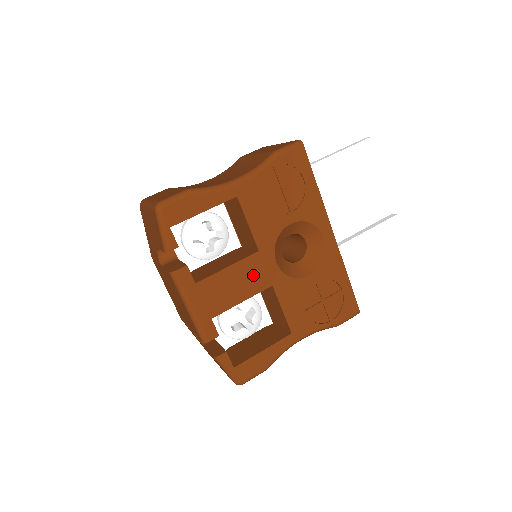
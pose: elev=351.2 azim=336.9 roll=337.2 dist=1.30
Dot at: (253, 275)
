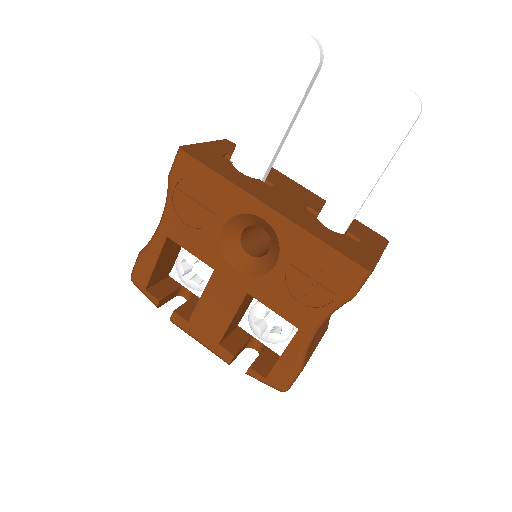
Dot at: (225, 293)
